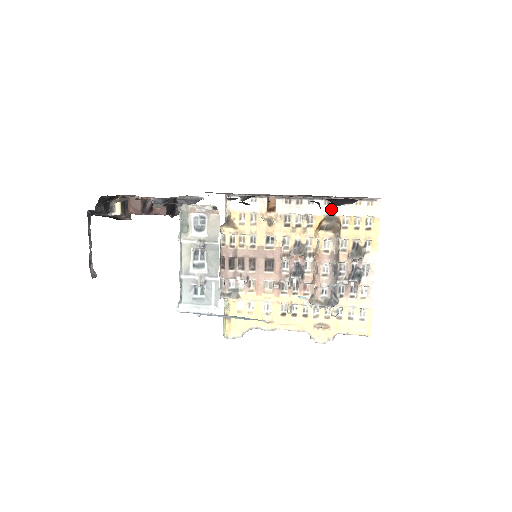
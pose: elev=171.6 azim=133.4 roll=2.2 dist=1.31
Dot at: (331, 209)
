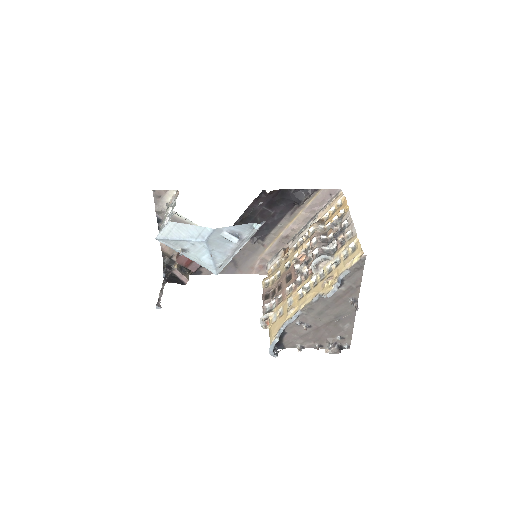
Dot at: (316, 220)
